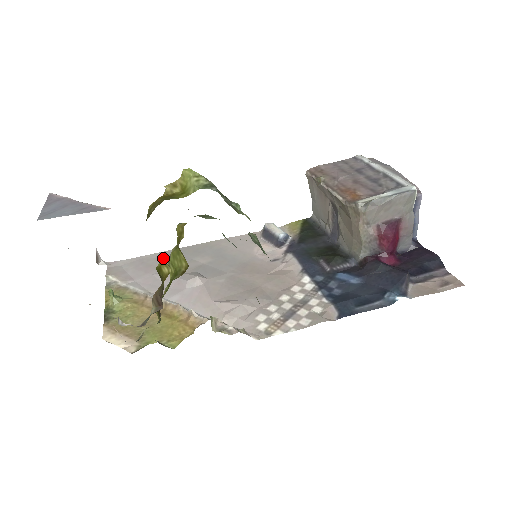
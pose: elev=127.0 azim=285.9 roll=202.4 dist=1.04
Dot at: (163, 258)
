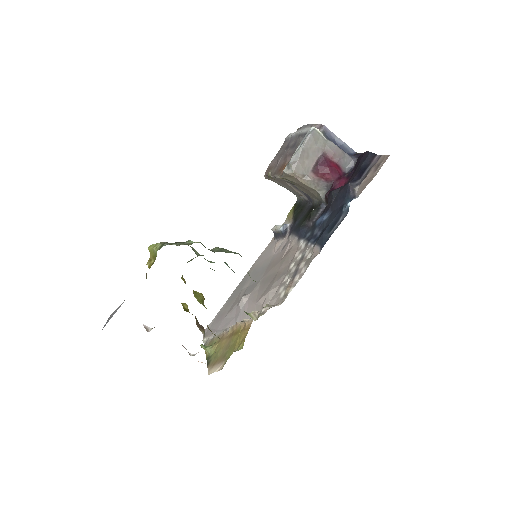
Dot at: occluded
